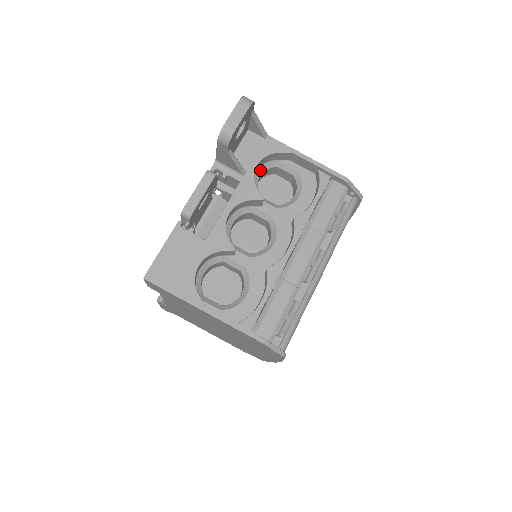
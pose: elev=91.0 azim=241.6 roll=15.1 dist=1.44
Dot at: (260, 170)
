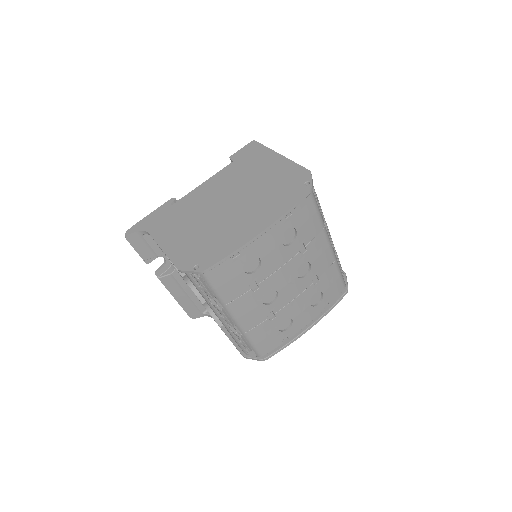
Dot at: occluded
